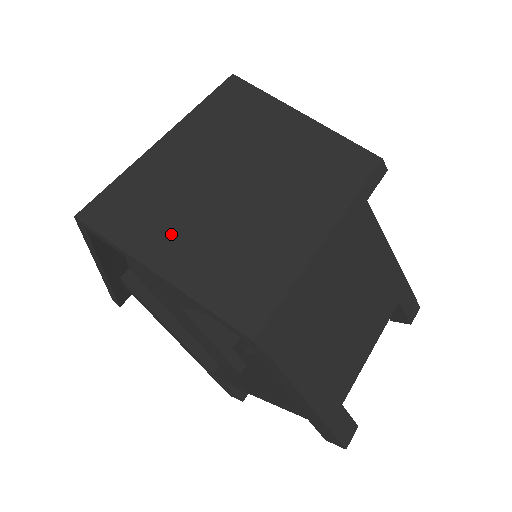
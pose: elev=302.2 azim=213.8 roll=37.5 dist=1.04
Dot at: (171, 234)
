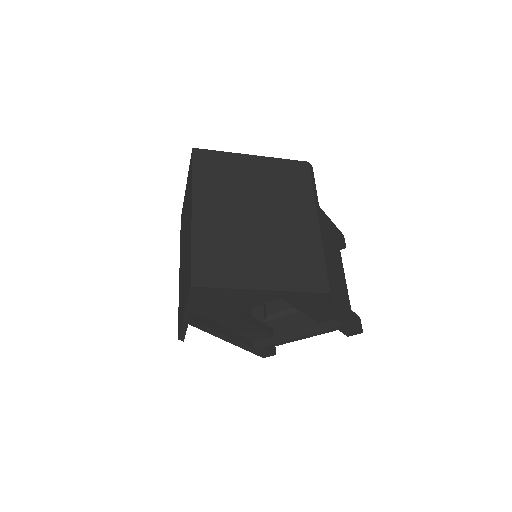
Dot at: (248, 265)
